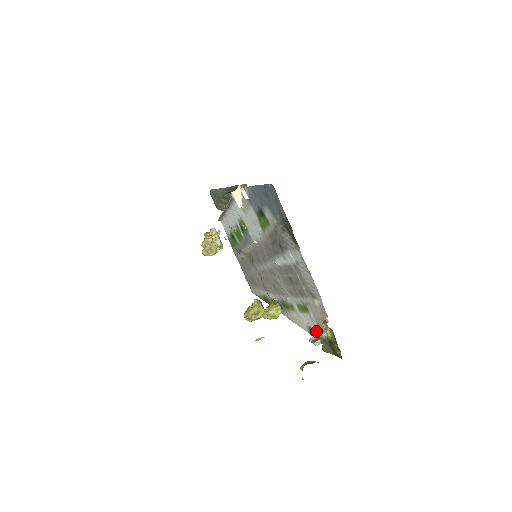
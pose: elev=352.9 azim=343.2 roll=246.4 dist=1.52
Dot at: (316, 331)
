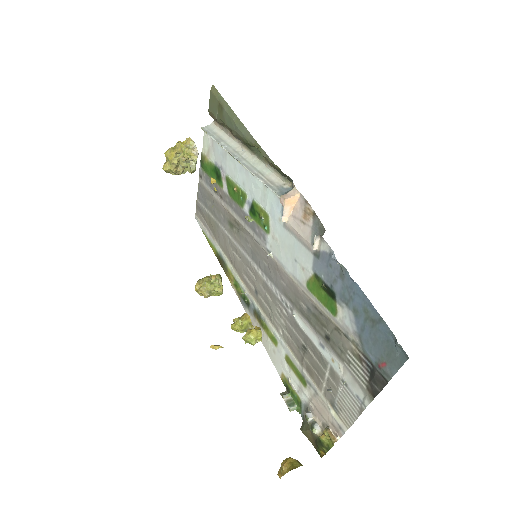
Dot at: (298, 398)
